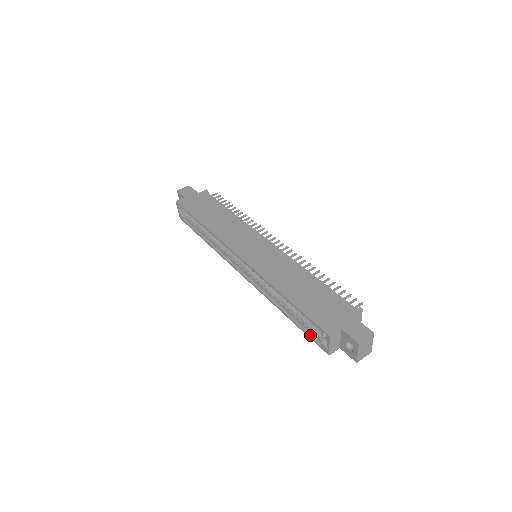
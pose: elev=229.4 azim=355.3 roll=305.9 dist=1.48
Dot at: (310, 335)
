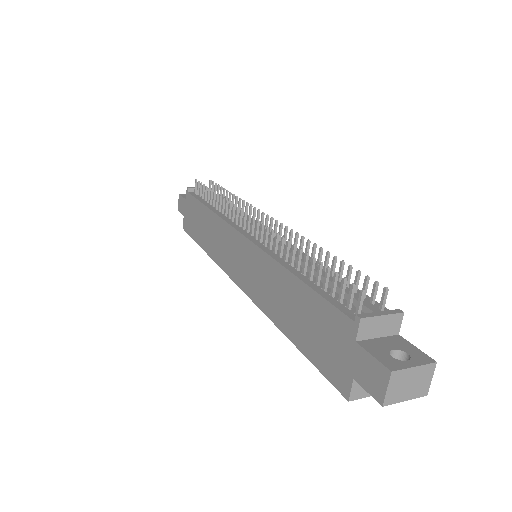
Dot at: occluded
